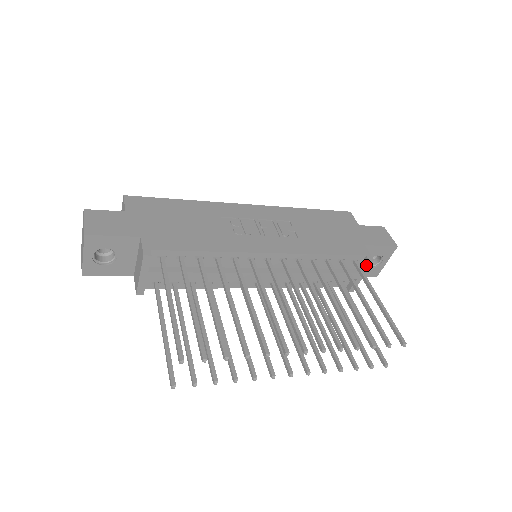
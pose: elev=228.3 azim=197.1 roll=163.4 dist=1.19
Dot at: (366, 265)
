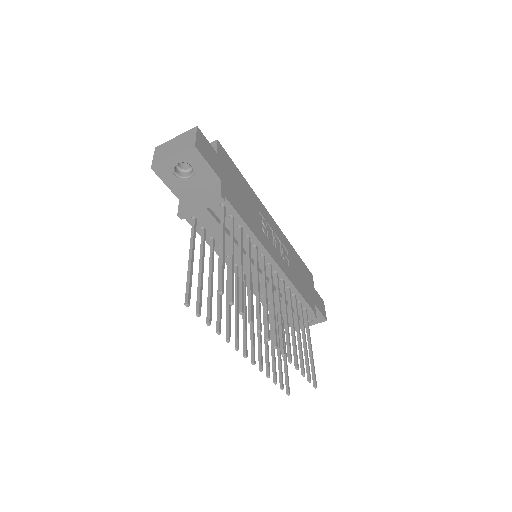
Dot at: (309, 318)
